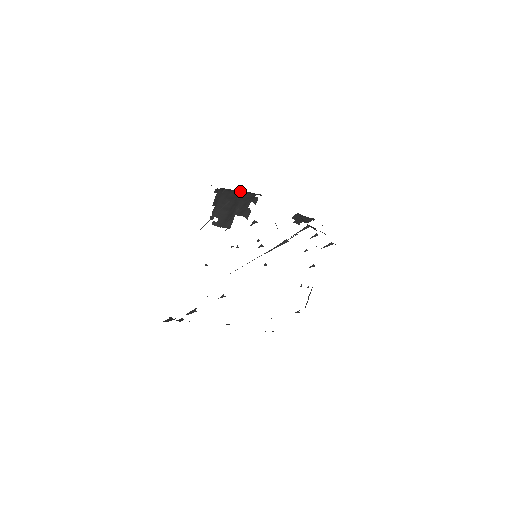
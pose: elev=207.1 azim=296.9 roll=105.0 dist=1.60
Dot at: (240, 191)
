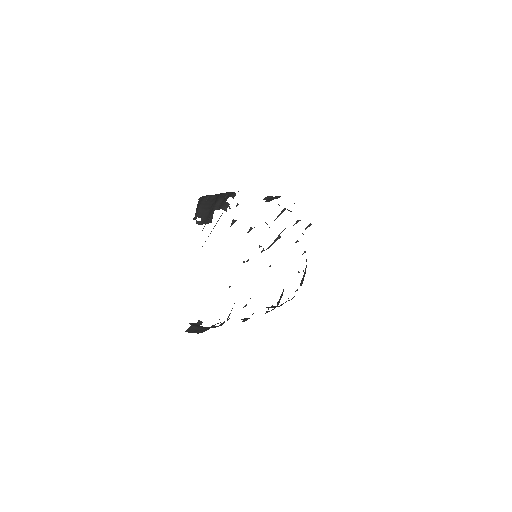
Dot at: (221, 193)
